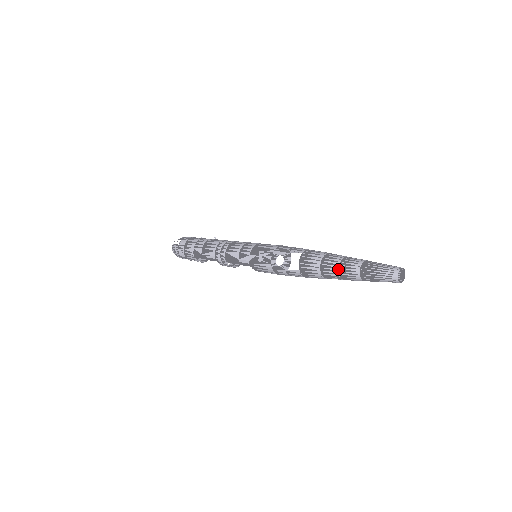
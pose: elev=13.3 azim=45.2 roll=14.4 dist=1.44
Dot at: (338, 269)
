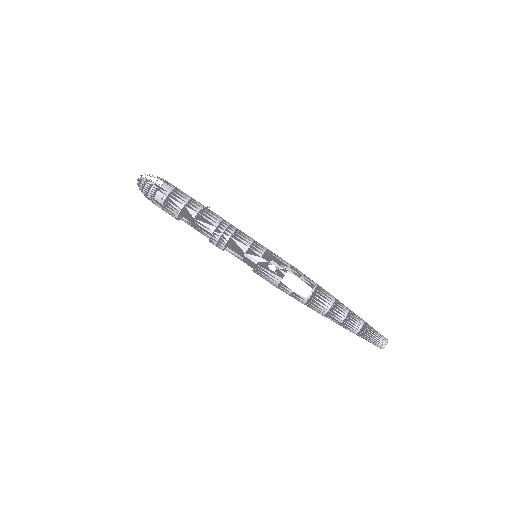
Dot at: (345, 318)
